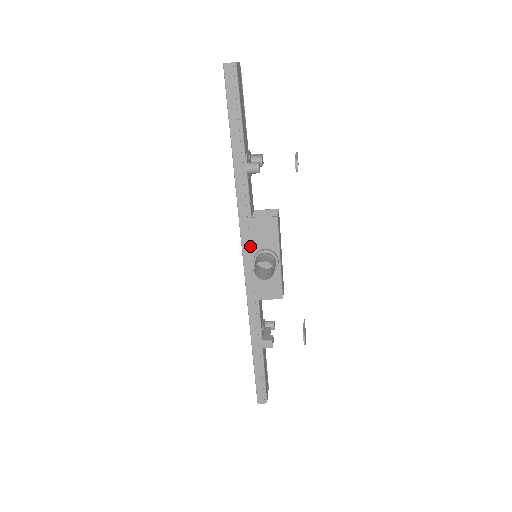
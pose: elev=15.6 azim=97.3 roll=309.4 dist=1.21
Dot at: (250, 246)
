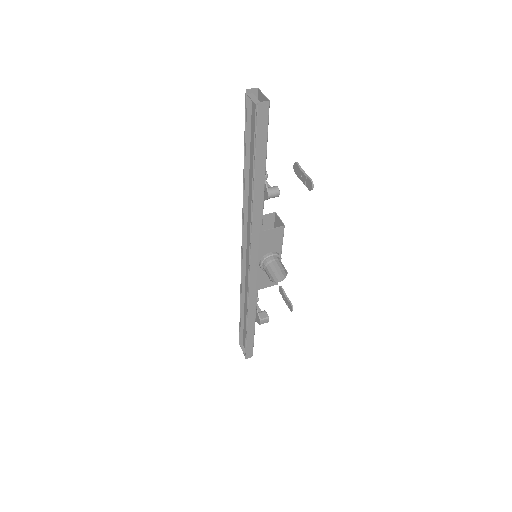
Dot at: (257, 253)
